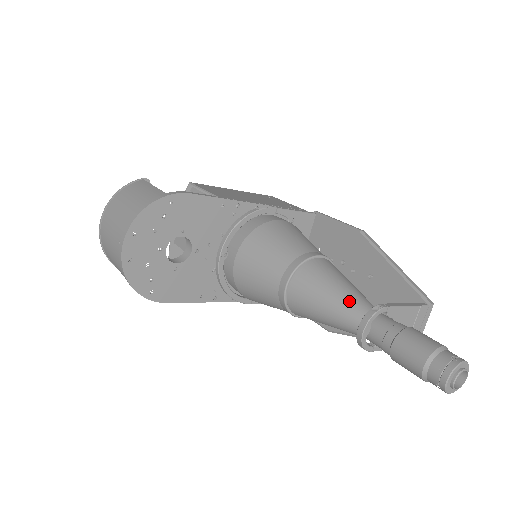
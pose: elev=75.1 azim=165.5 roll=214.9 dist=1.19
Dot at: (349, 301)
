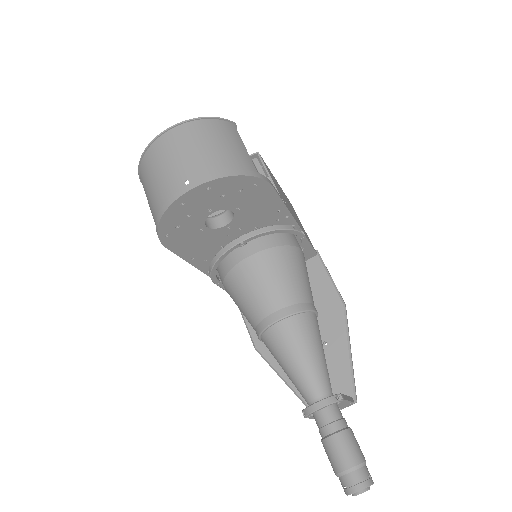
Dot at: (321, 373)
